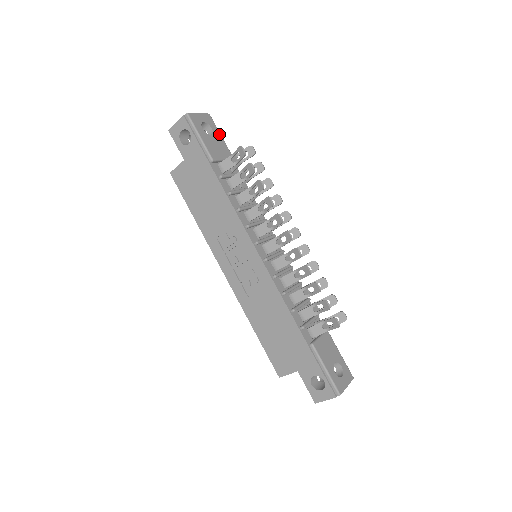
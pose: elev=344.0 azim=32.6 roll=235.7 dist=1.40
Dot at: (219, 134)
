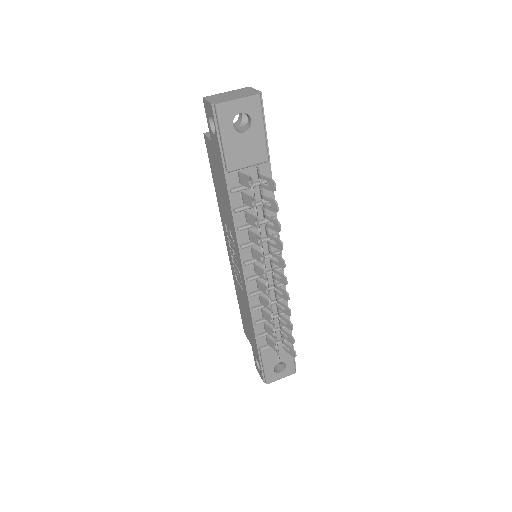
Dot at: (261, 127)
